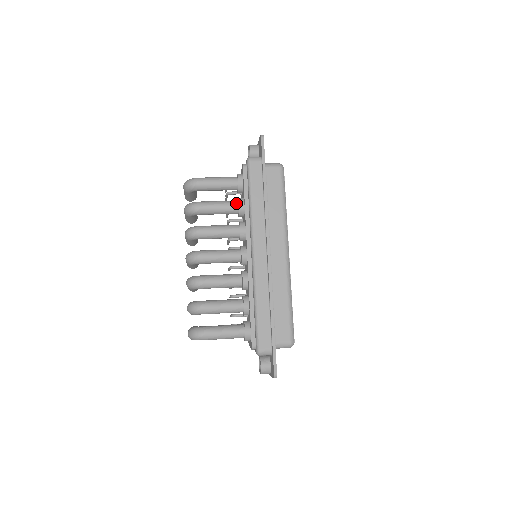
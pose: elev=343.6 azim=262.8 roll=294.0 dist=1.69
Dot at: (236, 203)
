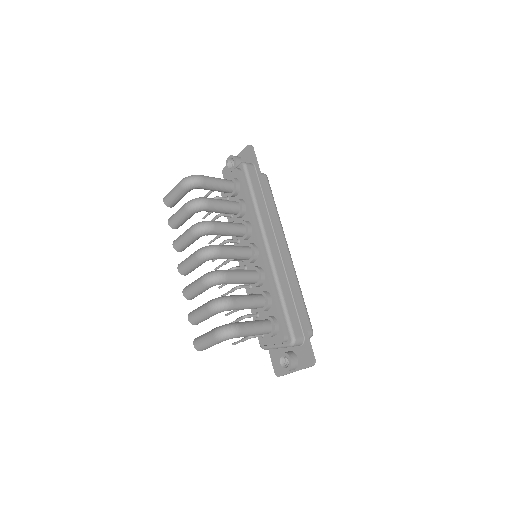
Dot at: (237, 202)
